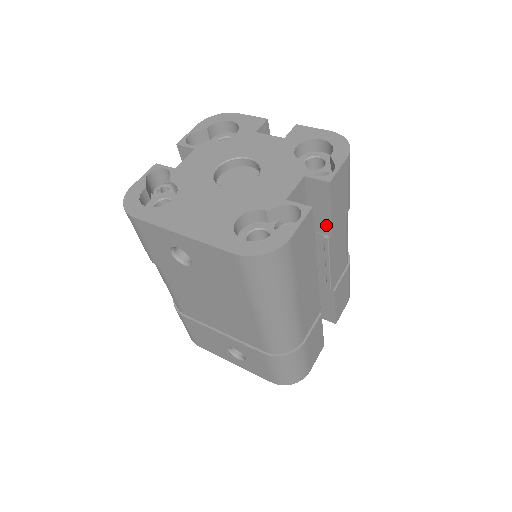
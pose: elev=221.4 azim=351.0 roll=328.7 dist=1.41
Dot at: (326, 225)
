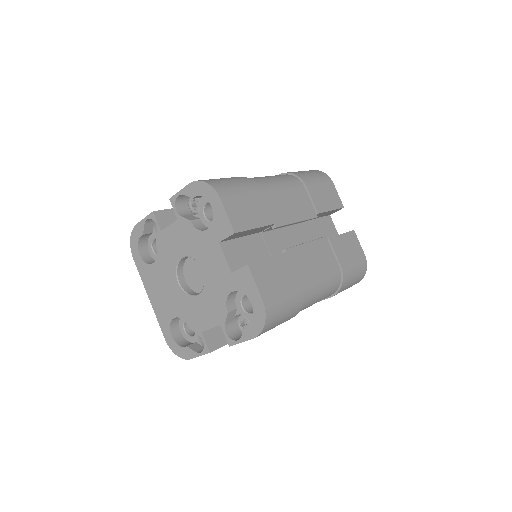
Dot at: occluded
